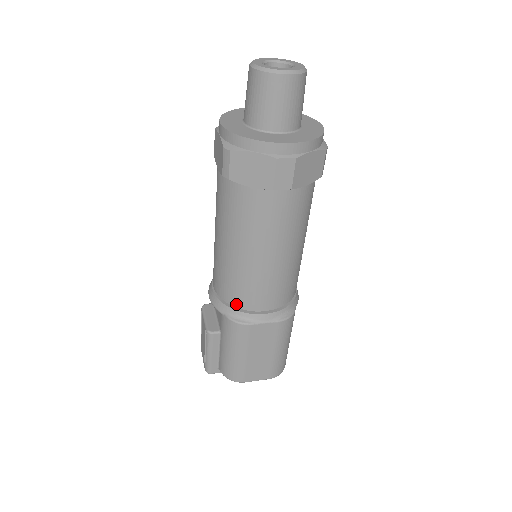
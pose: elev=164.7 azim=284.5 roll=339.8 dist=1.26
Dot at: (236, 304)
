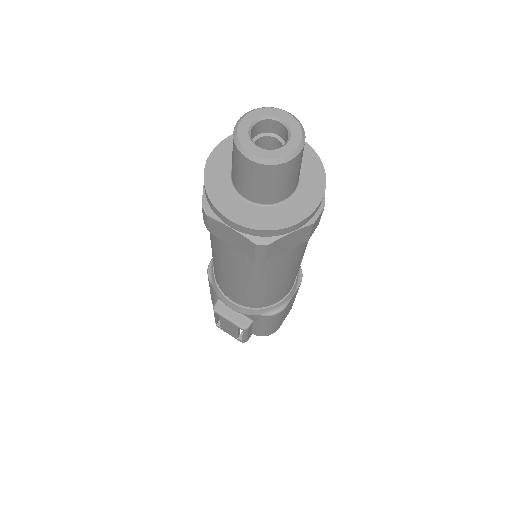
Dot at: (270, 305)
